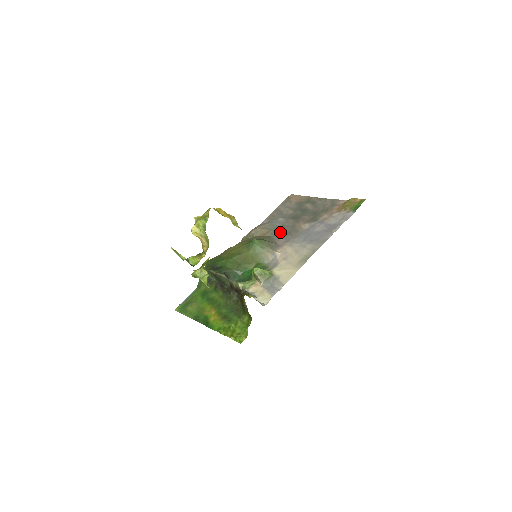
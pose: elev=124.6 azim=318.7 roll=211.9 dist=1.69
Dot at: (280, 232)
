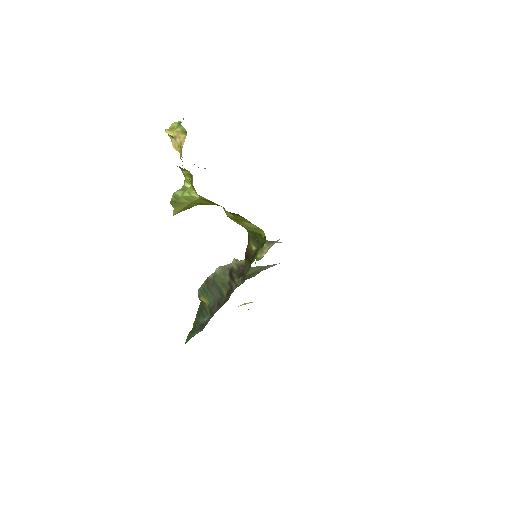
Dot at: occluded
